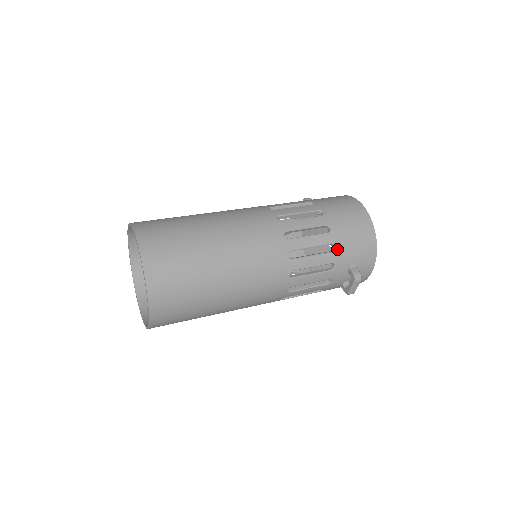
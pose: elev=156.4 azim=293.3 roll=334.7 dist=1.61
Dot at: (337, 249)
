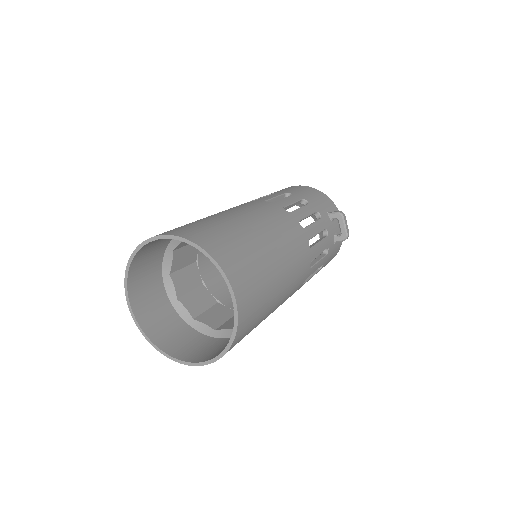
Dot at: (309, 201)
